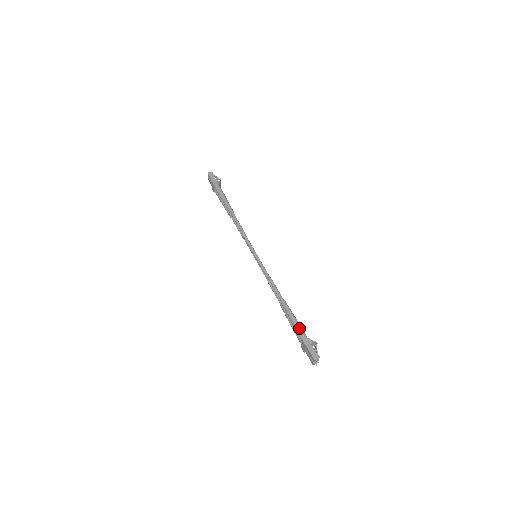
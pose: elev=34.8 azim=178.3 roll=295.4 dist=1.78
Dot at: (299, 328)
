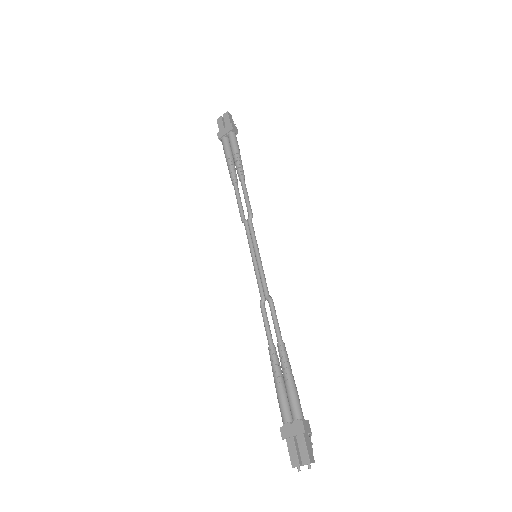
Dot at: (298, 397)
